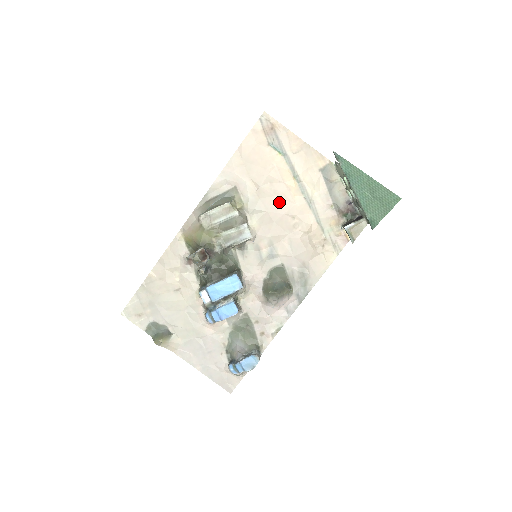
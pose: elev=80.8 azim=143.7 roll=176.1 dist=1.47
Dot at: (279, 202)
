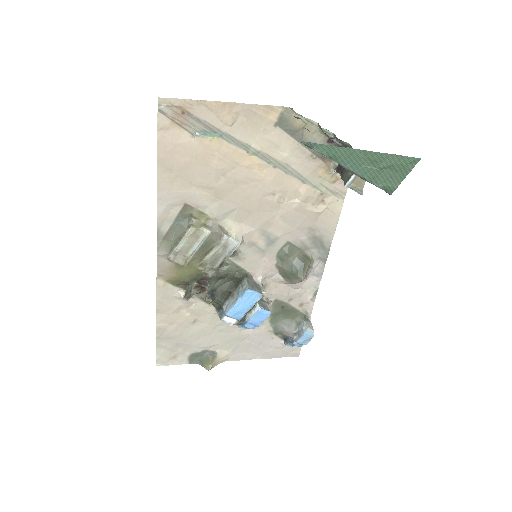
Dot at: (247, 189)
